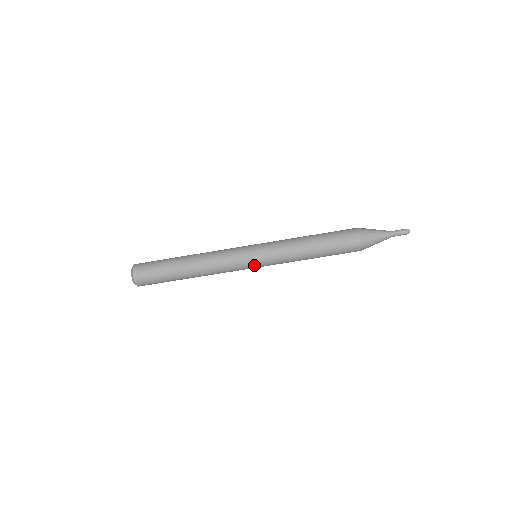
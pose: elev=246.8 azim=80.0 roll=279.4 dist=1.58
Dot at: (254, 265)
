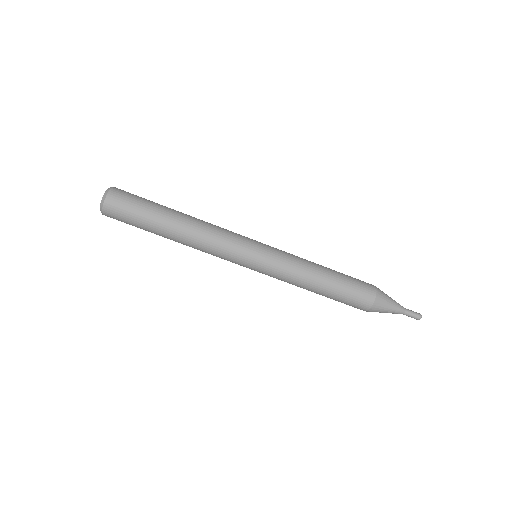
Dot at: (254, 258)
